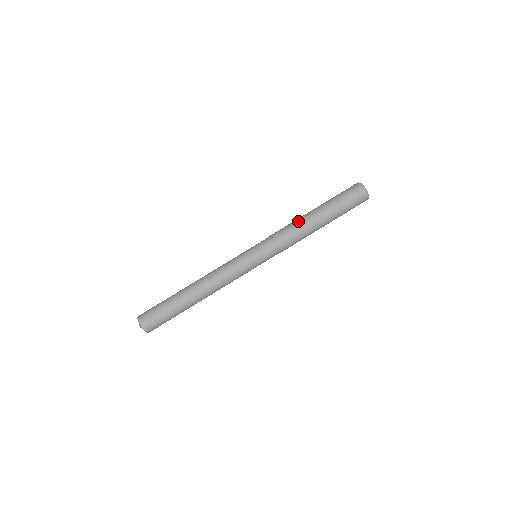
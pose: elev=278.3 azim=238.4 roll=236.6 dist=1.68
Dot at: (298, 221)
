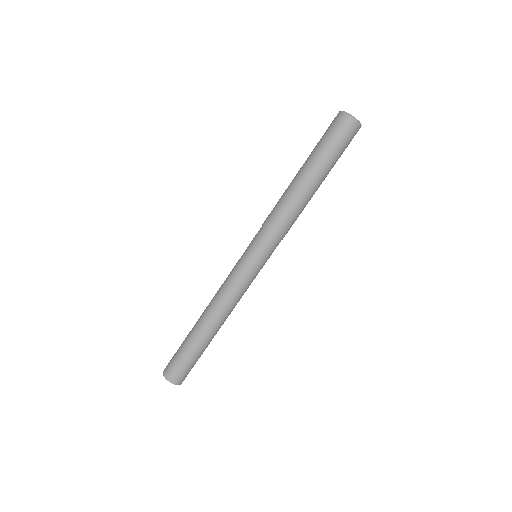
Dot at: (283, 194)
